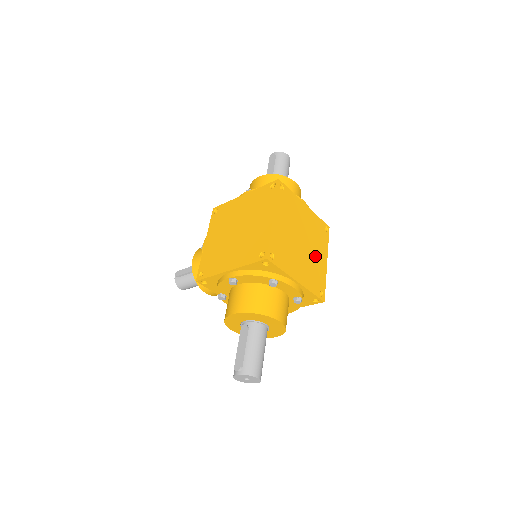
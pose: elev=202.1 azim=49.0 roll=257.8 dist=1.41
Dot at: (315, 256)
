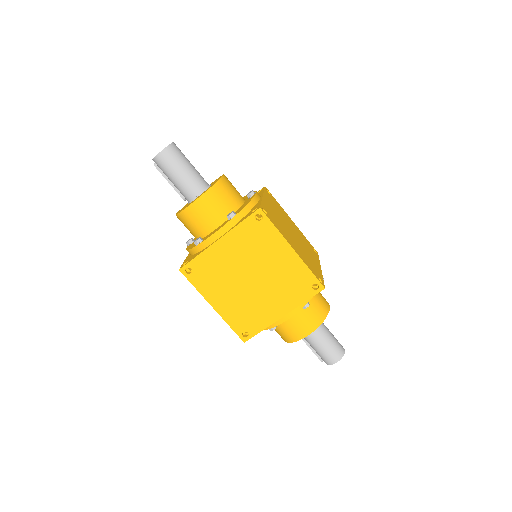
Dot at: (276, 267)
